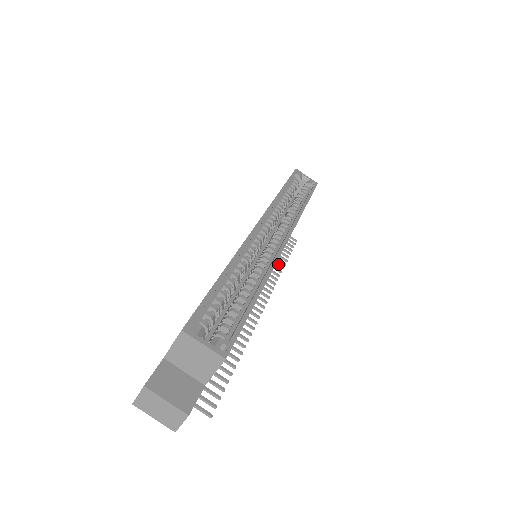
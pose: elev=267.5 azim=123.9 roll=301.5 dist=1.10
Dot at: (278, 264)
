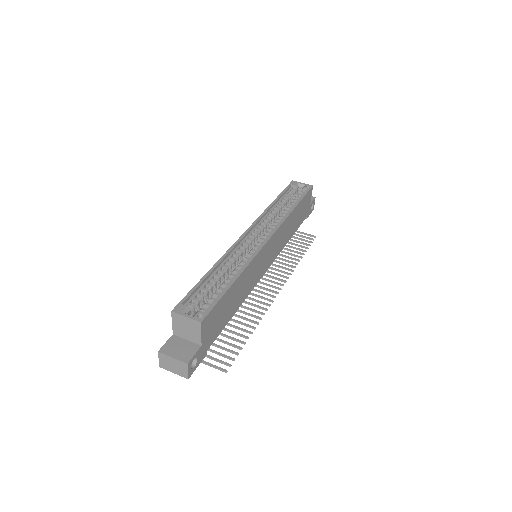
Dot at: (294, 259)
